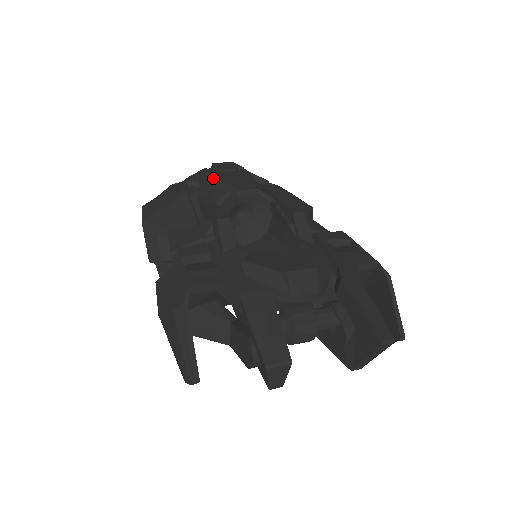
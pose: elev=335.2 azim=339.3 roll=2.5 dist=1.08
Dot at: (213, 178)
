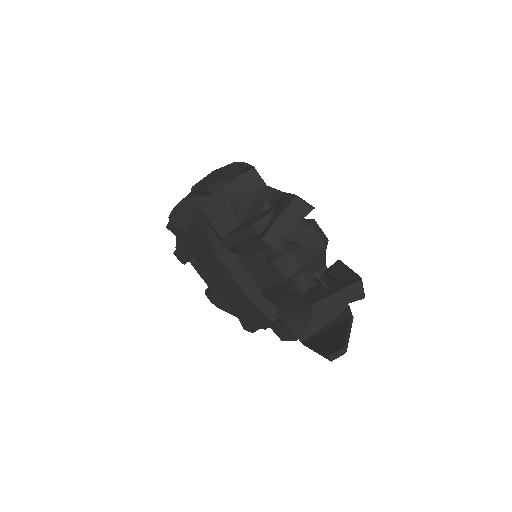
Dot at: occluded
